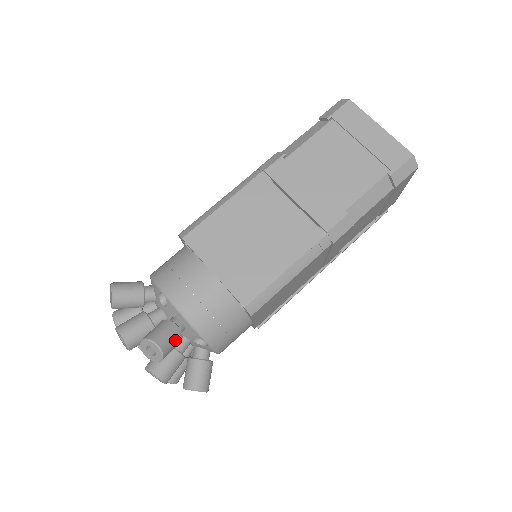
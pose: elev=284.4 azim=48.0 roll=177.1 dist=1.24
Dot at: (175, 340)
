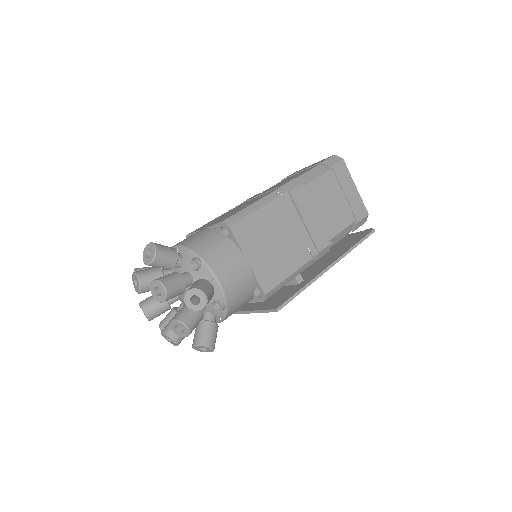
Dot at: (169, 249)
